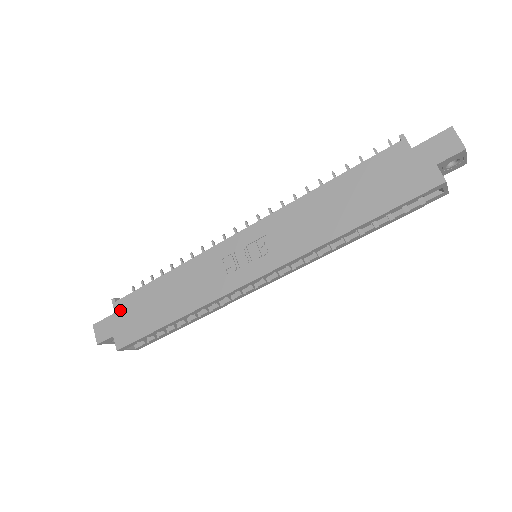
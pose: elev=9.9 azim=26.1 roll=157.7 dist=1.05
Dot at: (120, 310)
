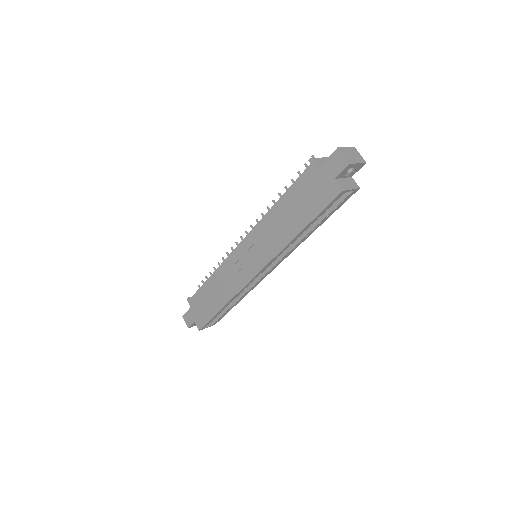
Dot at: (193, 305)
